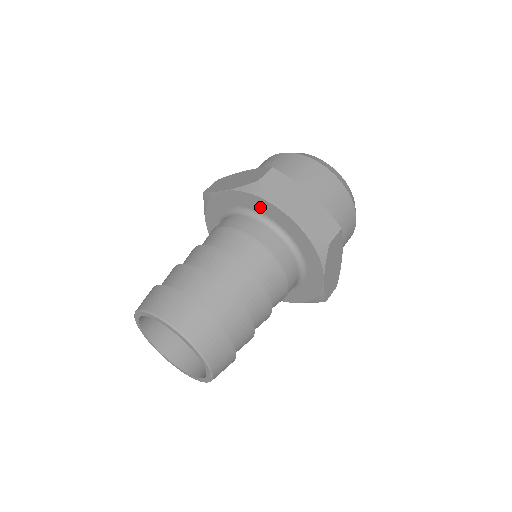
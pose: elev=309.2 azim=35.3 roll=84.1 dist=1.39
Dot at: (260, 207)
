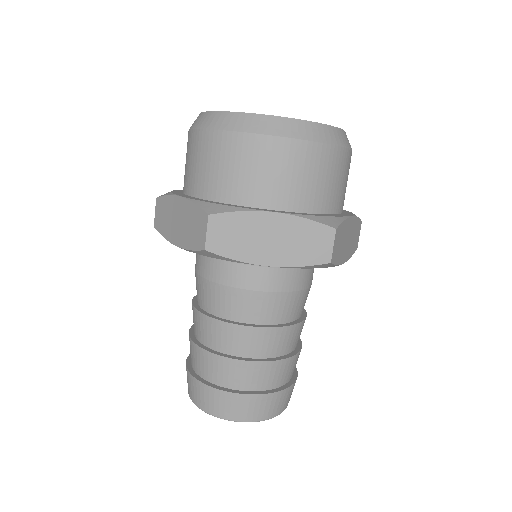
Dot at: occluded
